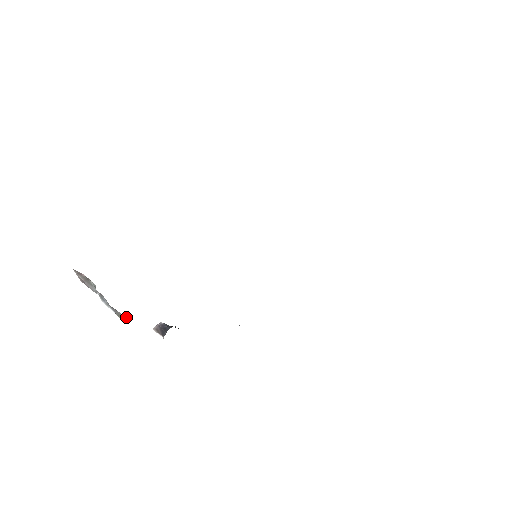
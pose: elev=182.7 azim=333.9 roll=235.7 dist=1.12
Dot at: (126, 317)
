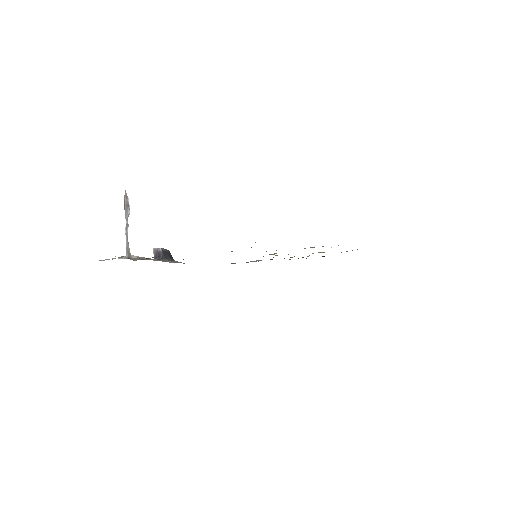
Dot at: (130, 253)
